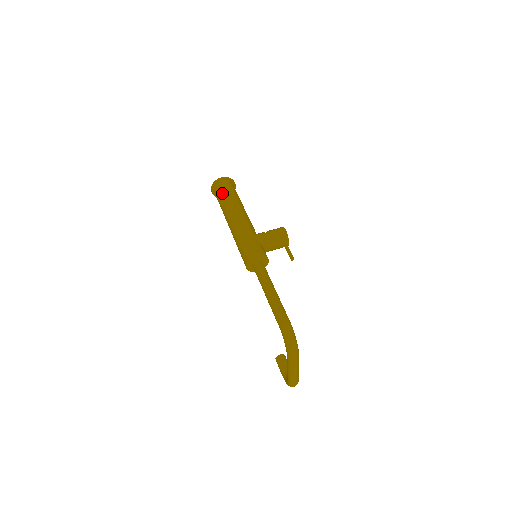
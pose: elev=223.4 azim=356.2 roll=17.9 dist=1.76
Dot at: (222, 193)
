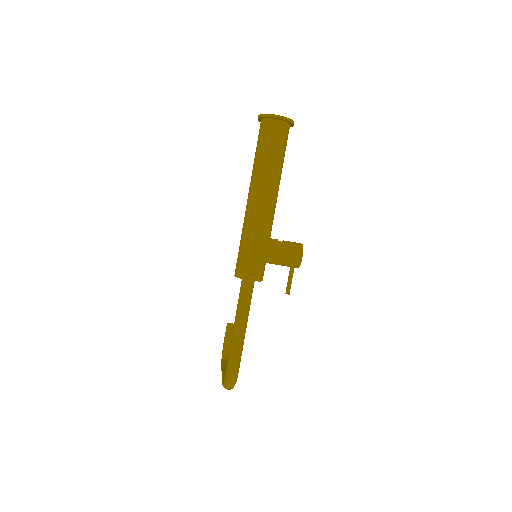
Dot at: (265, 145)
